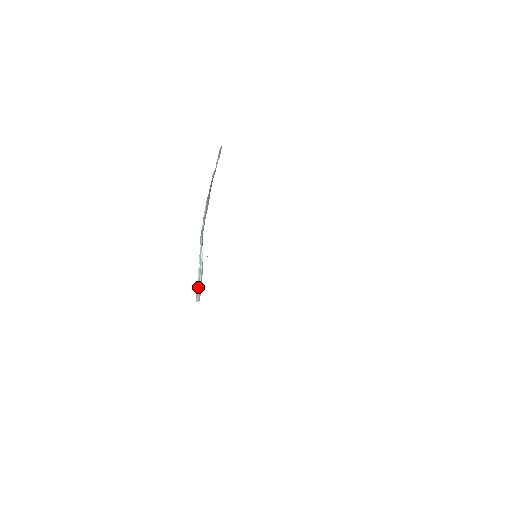
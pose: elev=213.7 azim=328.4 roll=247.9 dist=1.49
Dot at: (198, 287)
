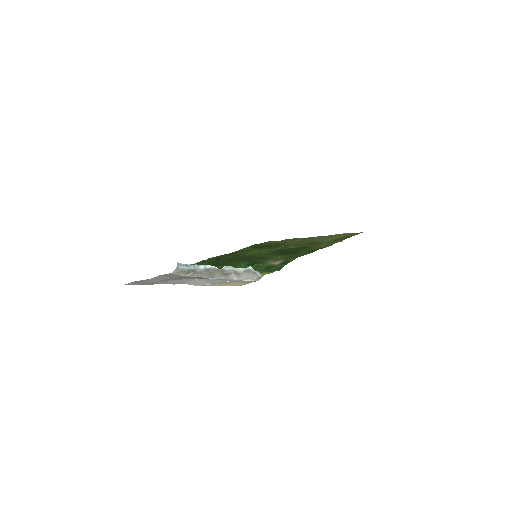
Dot at: (181, 265)
